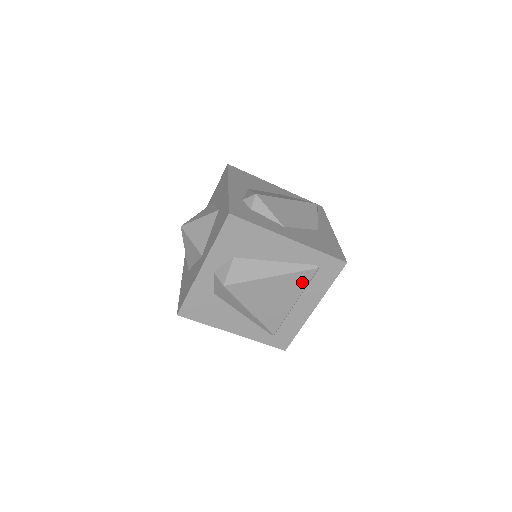
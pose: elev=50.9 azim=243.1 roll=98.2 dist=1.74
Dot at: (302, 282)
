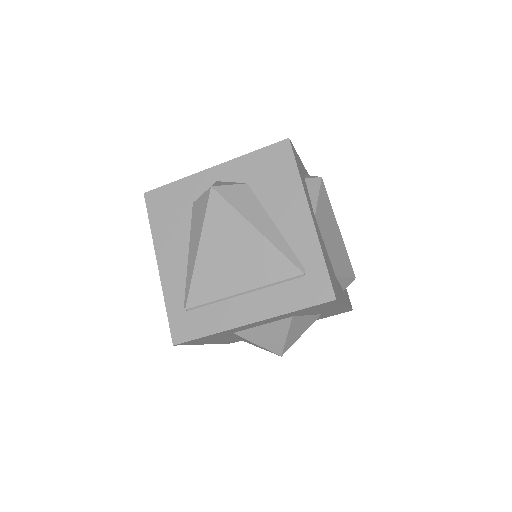
Dot at: (274, 272)
